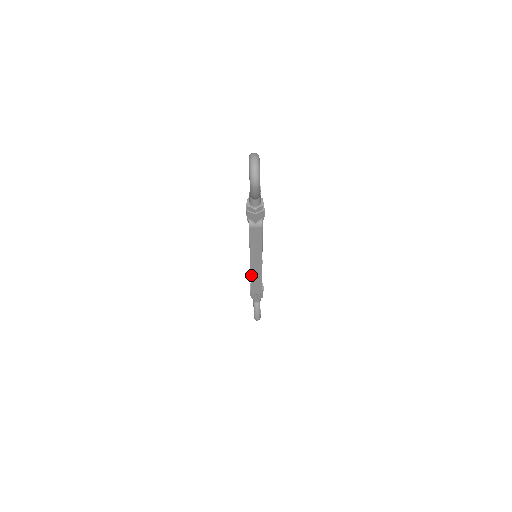
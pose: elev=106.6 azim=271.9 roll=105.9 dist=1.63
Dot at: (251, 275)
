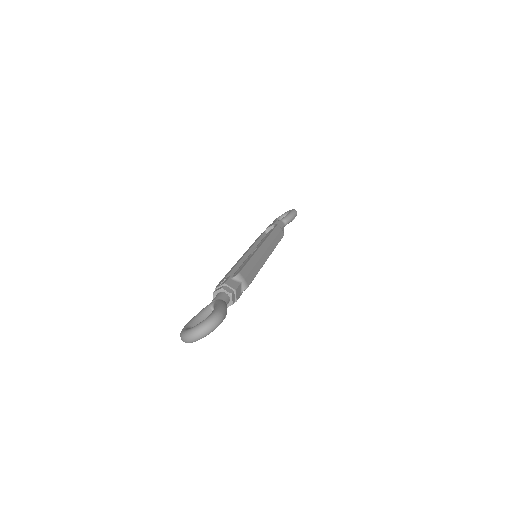
Dot at: (250, 247)
